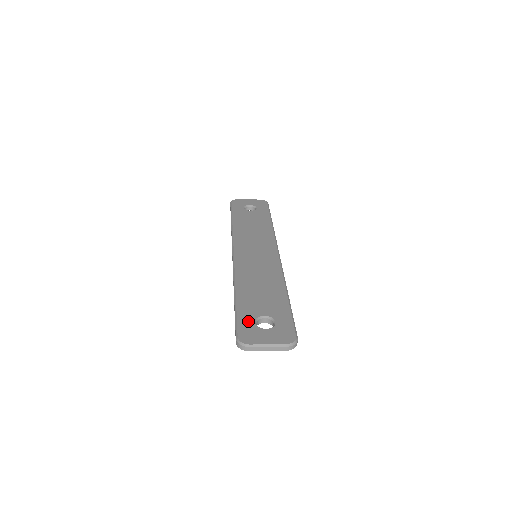
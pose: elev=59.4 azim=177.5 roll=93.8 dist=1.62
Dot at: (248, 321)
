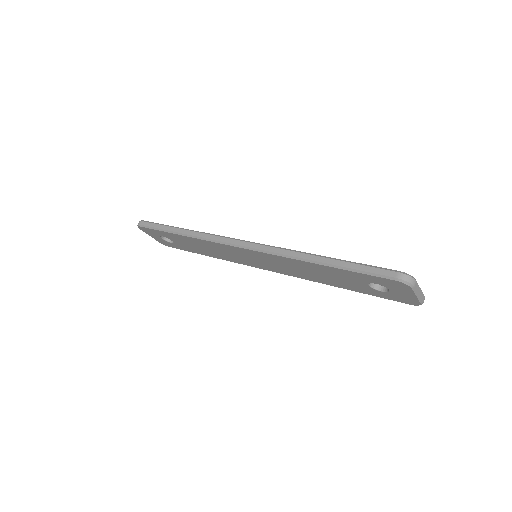
Dot at: occluded
